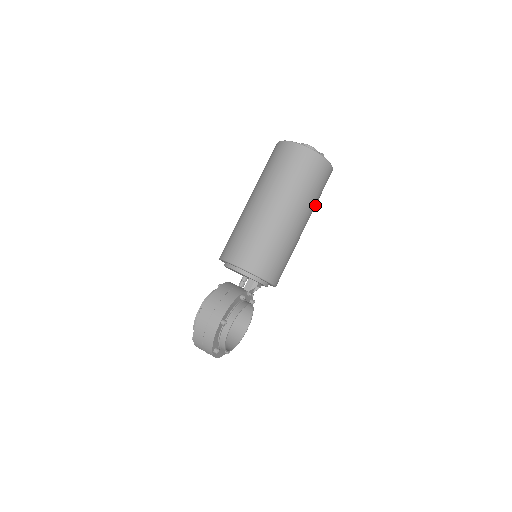
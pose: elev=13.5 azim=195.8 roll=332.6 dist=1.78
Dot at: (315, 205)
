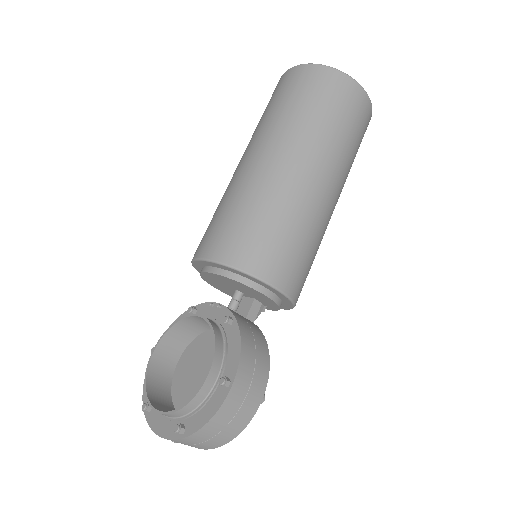
Dot at: occluded
